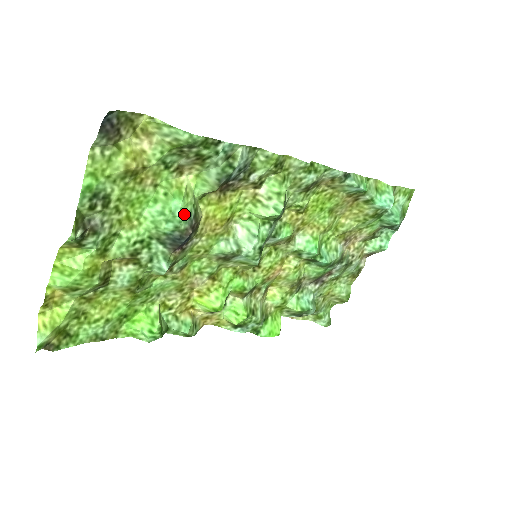
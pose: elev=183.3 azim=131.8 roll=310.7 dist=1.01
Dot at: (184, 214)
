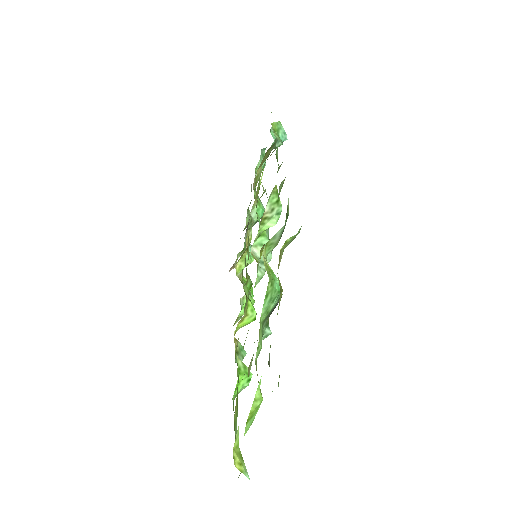
Dot at: occluded
